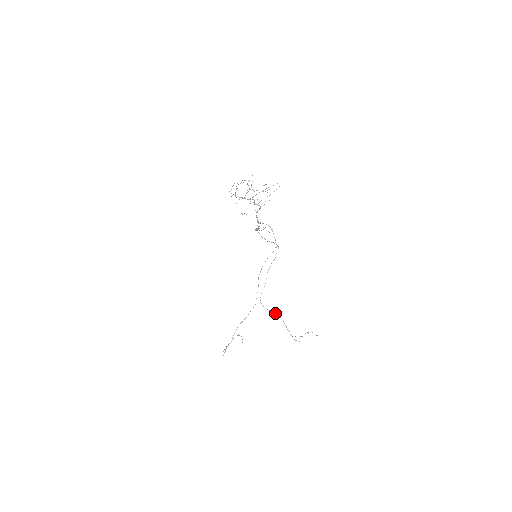
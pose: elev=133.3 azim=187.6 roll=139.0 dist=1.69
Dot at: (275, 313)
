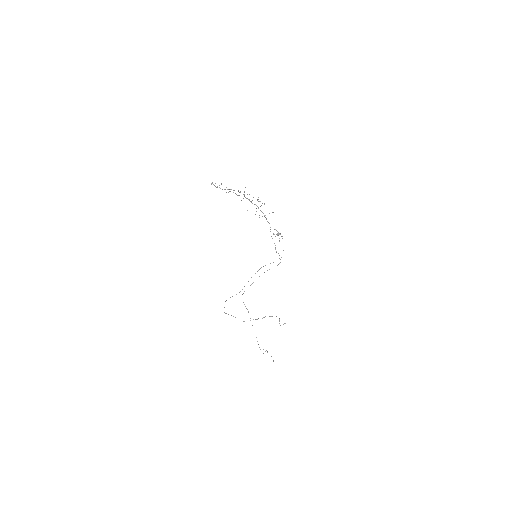
Dot at: occluded
